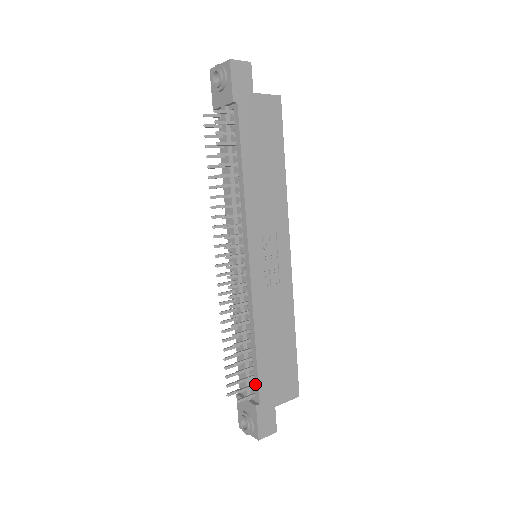
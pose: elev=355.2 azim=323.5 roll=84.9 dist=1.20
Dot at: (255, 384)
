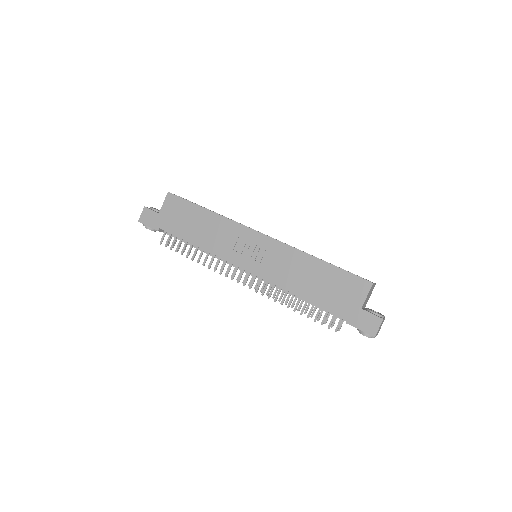
Dot at: (333, 312)
